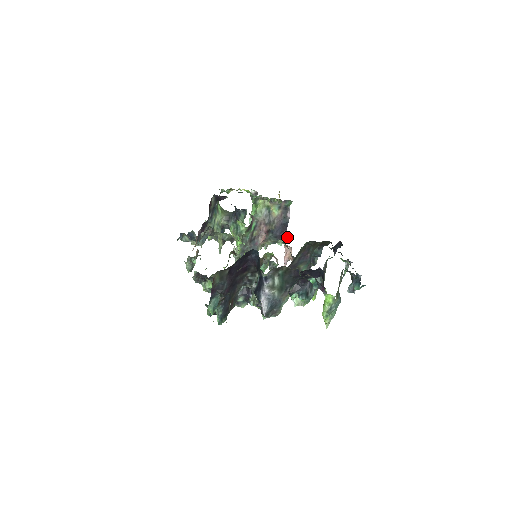
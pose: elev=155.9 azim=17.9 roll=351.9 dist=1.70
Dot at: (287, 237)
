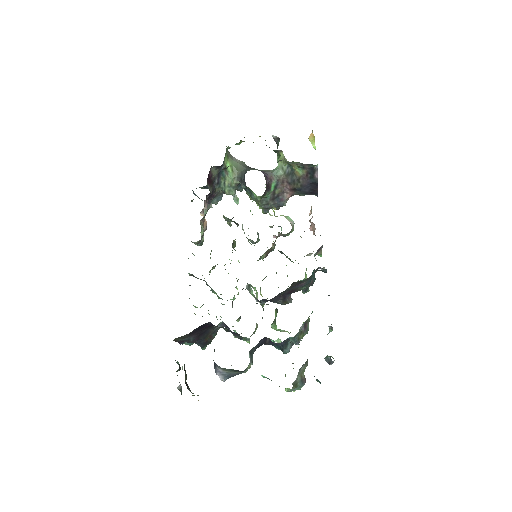
Dot at: (311, 208)
